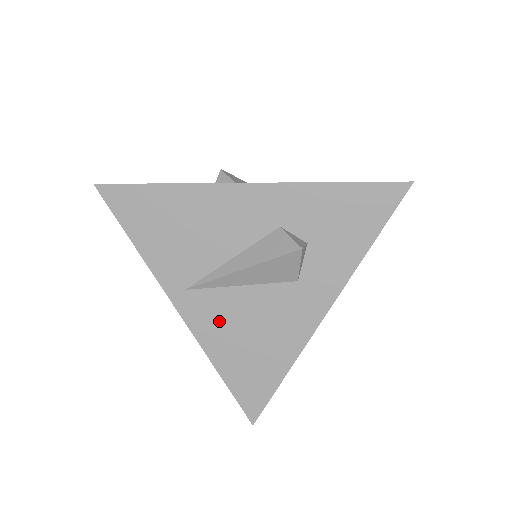
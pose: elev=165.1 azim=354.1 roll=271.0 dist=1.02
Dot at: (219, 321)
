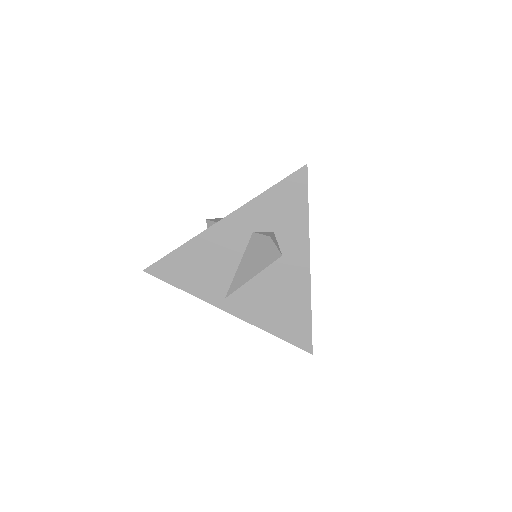
Dot at: (254, 305)
